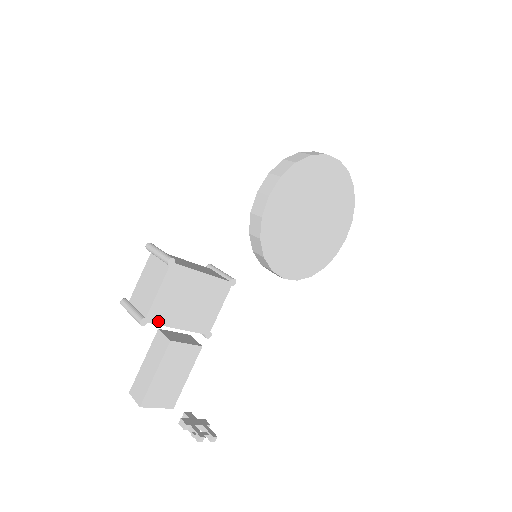
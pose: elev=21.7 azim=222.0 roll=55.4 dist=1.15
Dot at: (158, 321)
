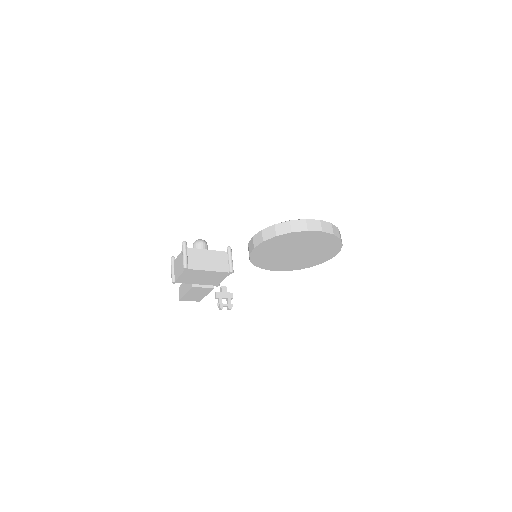
Dot at: (183, 282)
